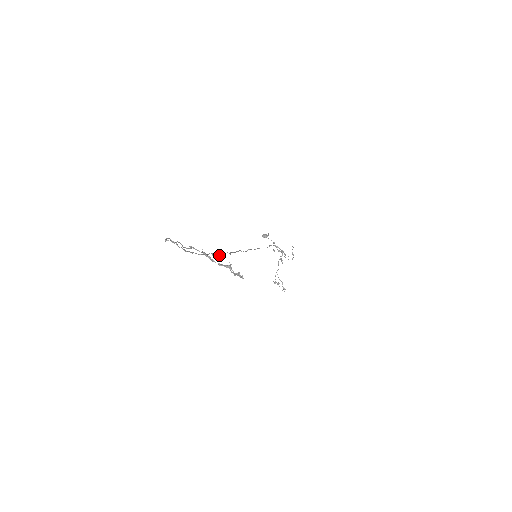
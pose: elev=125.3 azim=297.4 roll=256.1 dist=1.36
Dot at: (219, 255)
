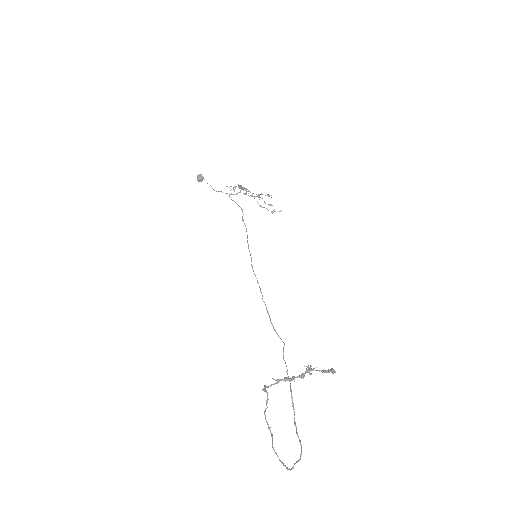
Dot at: (285, 363)
